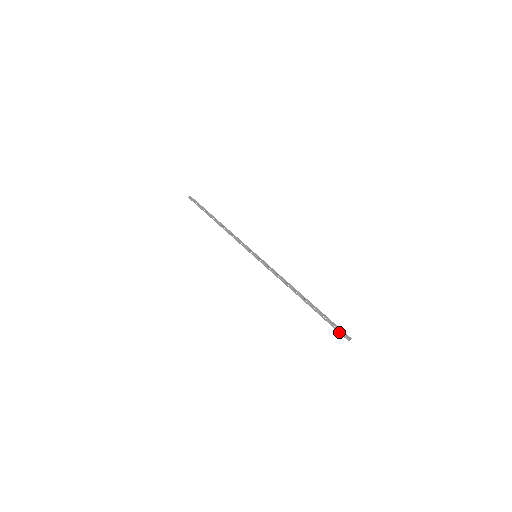
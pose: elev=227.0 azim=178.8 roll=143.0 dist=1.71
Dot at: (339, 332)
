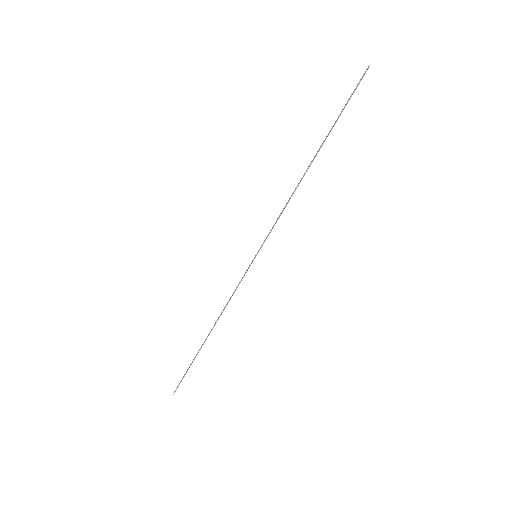
Dot at: (358, 84)
